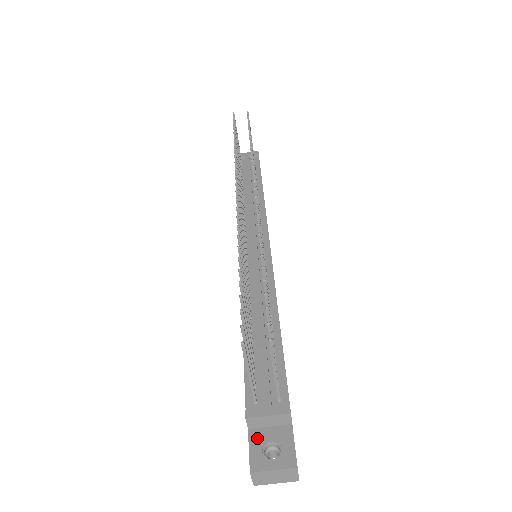
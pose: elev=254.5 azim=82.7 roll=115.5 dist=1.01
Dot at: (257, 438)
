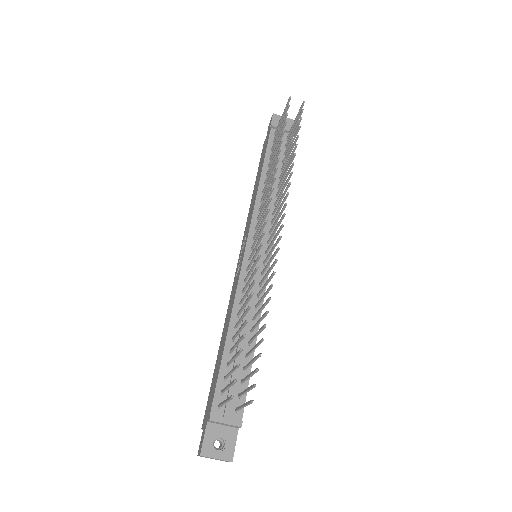
Dot at: (212, 431)
